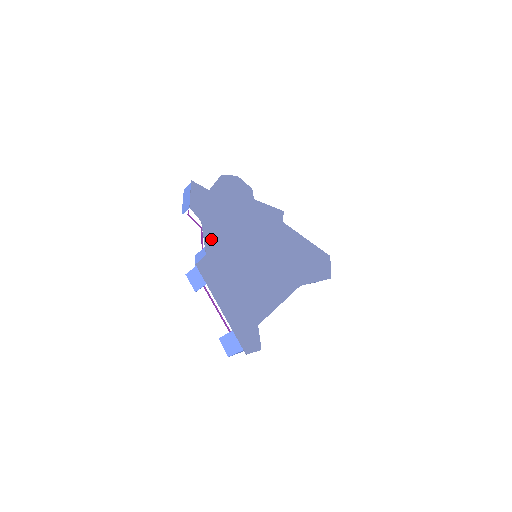
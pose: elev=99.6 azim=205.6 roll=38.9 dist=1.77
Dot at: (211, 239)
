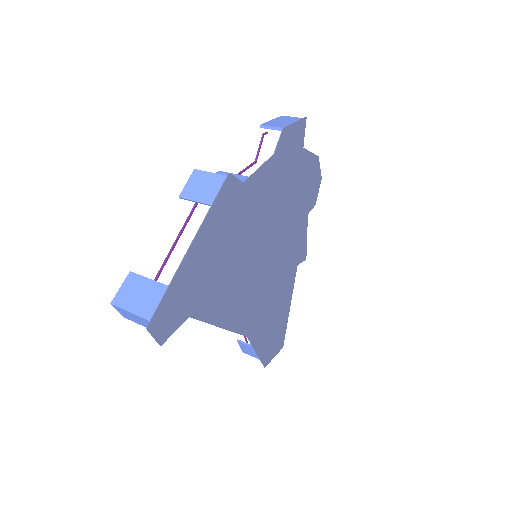
Dot at: (261, 180)
